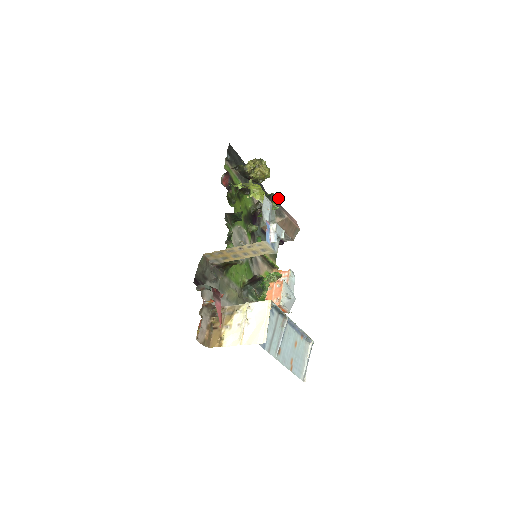
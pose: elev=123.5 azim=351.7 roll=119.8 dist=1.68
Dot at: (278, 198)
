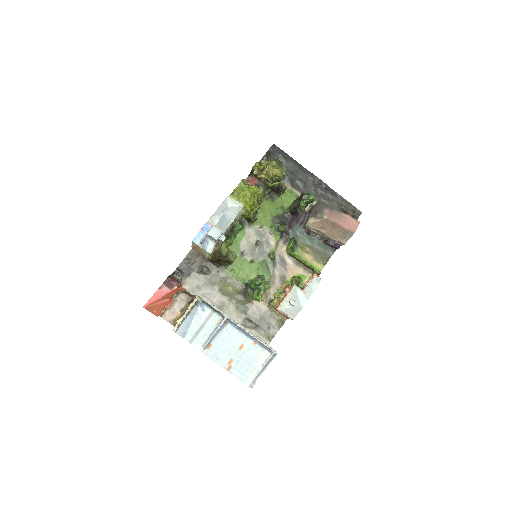
Dot at: (306, 198)
